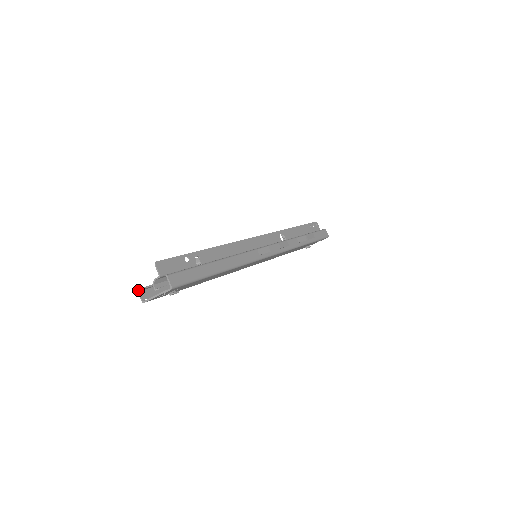
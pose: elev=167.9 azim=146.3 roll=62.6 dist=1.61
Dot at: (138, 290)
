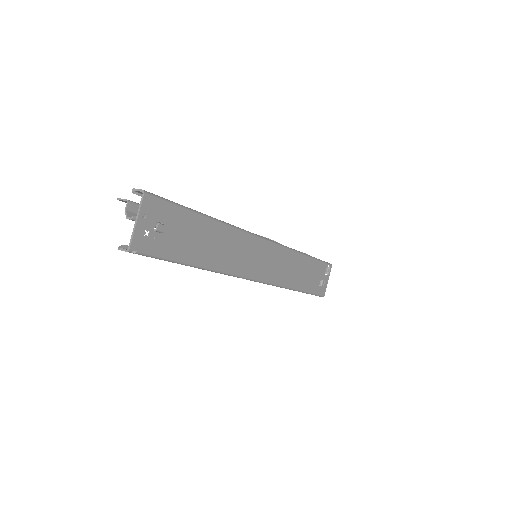
Dot at: occluded
